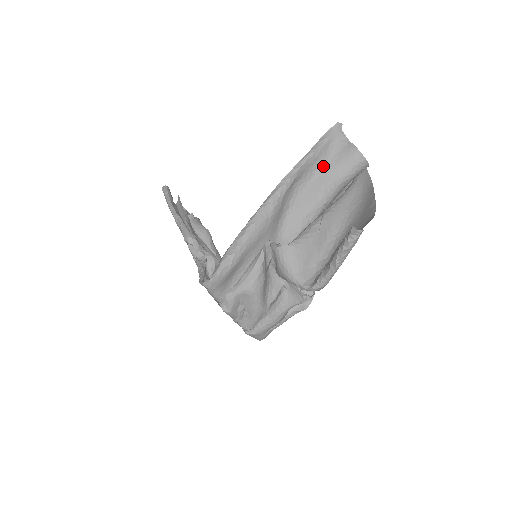
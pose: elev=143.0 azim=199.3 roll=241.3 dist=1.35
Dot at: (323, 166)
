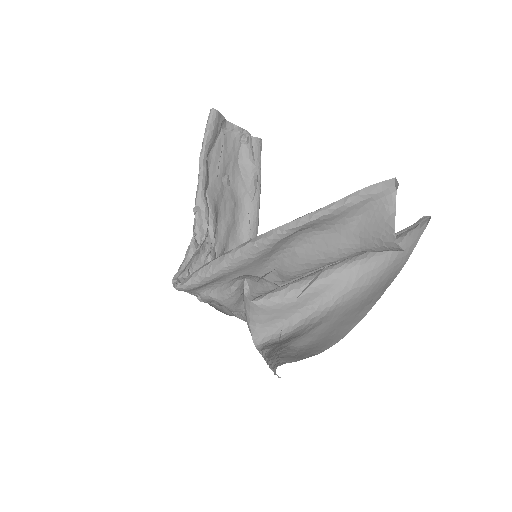
Dot at: (346, 224)
